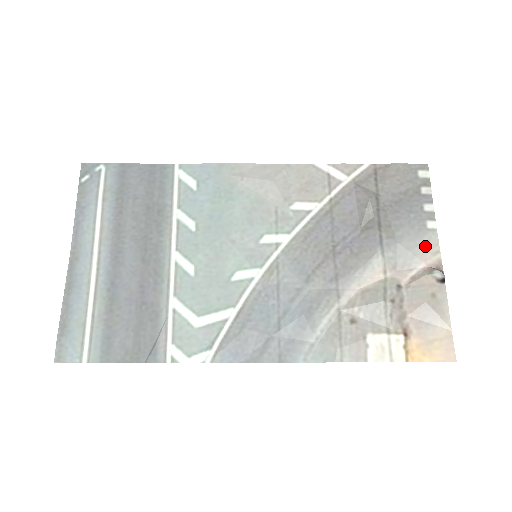
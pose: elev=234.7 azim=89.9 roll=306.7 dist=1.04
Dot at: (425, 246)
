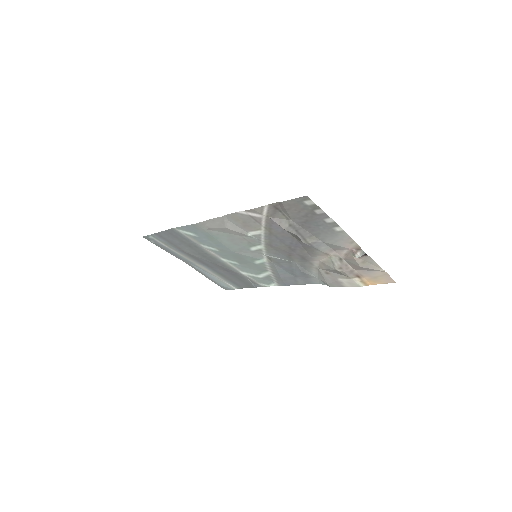
Dot at: (342, 240)
